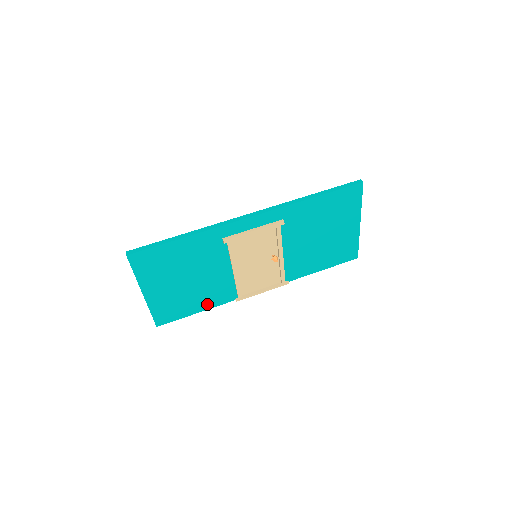
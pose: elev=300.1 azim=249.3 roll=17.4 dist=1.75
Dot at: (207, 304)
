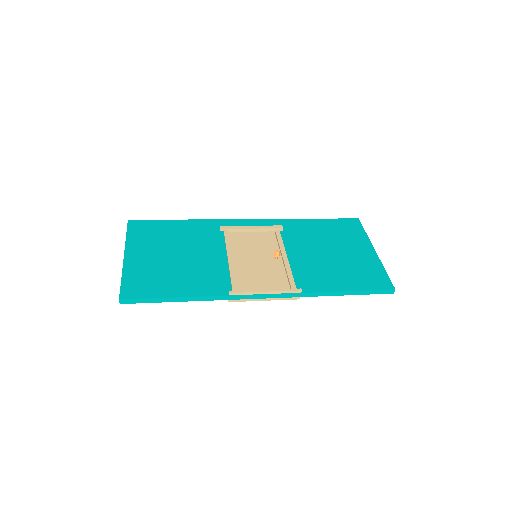
Dot at: (191, 290)
